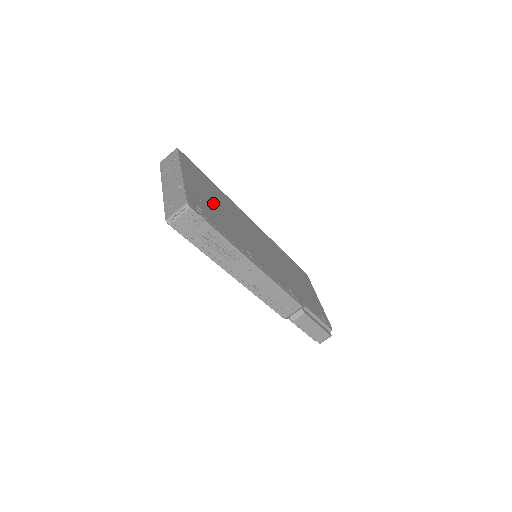
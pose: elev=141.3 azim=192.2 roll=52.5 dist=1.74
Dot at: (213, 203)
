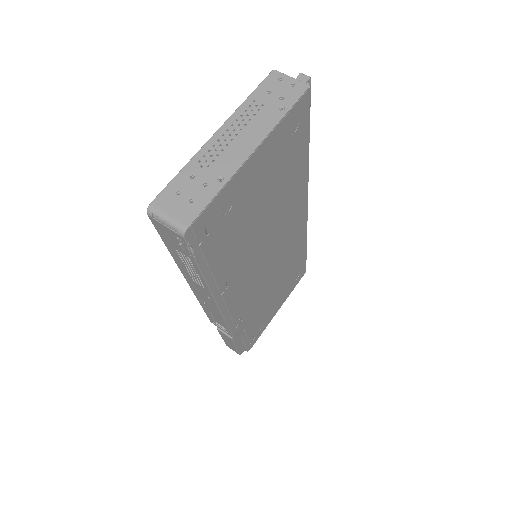
Dot at: (257, 203)
